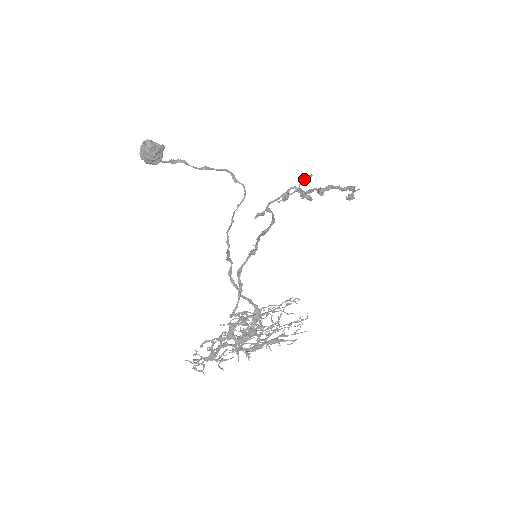
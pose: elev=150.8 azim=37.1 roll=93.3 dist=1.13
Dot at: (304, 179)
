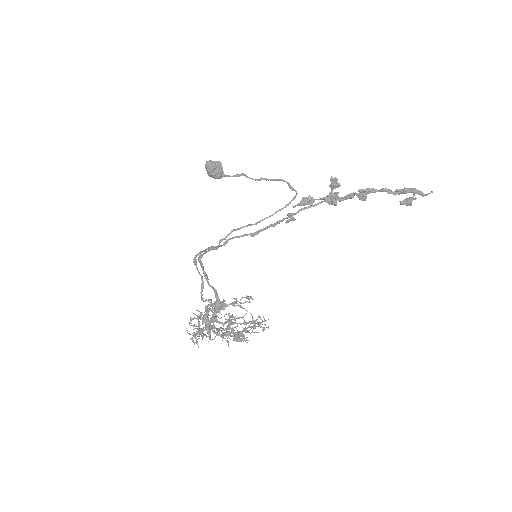
Dot at: (336, 183)
